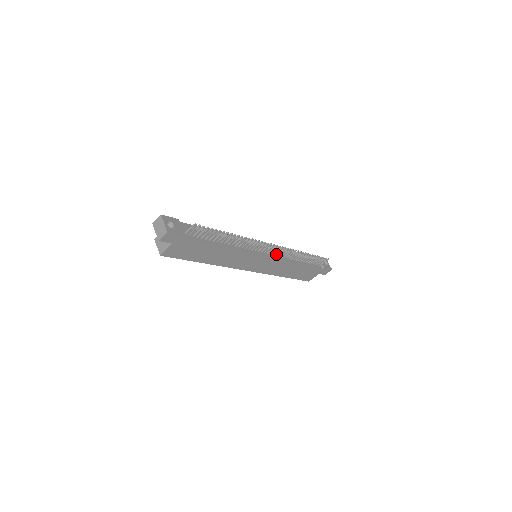
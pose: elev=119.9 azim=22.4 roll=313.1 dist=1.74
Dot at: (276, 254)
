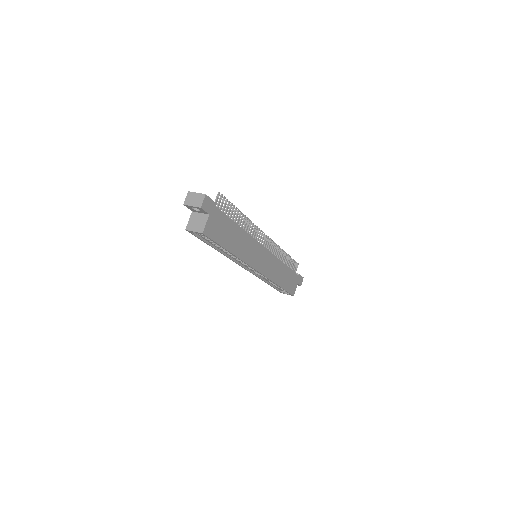
Dot at: occluded
